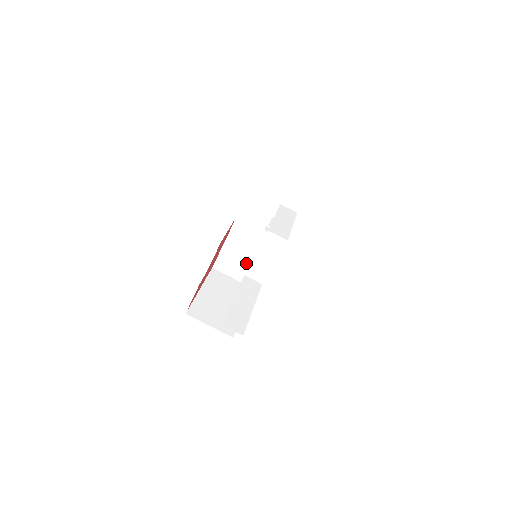
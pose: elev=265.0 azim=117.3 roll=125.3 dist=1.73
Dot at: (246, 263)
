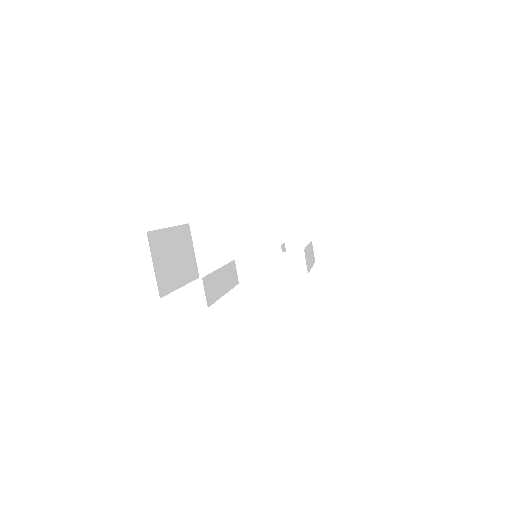
Dot at: (222, 252)
